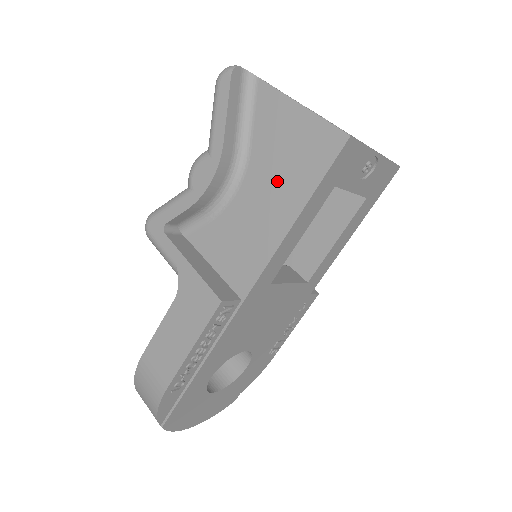
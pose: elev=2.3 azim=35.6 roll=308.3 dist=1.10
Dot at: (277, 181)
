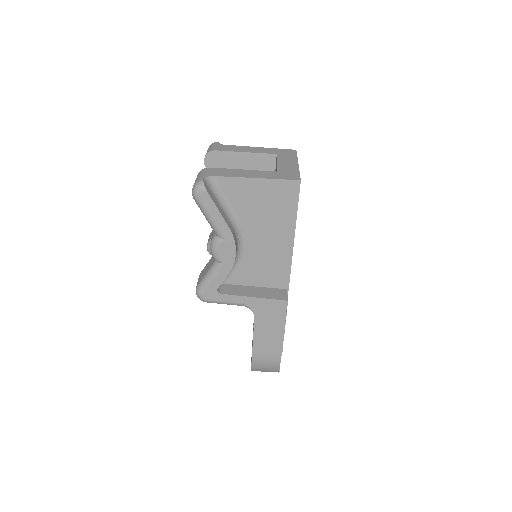
Dot at: (269, 224)
